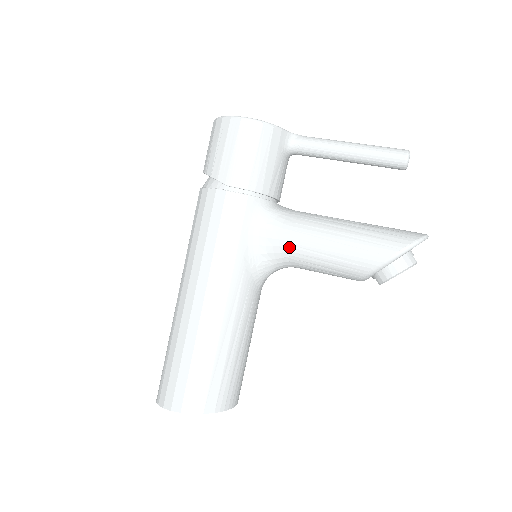
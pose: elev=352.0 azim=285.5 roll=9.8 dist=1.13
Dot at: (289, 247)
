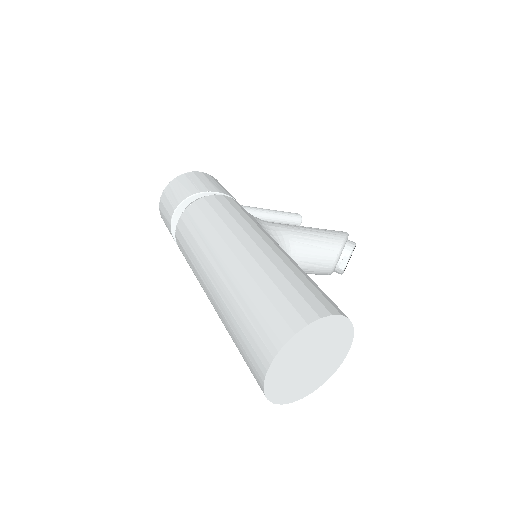
Dot at: (286, 231)
